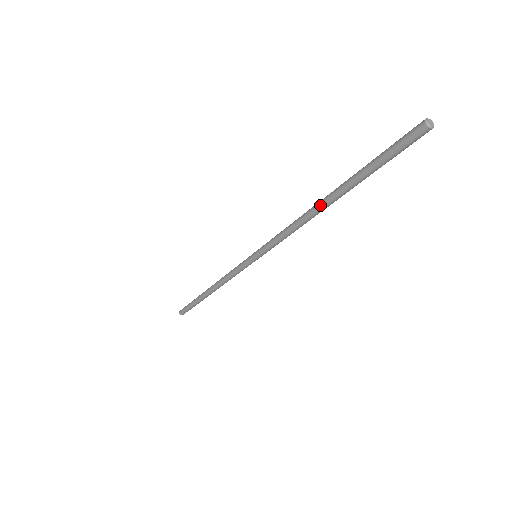
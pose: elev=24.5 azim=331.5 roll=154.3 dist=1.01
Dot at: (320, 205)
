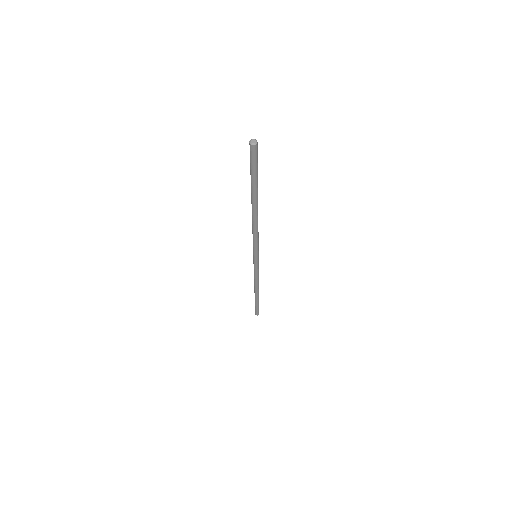
Dot at: (252, 208)
